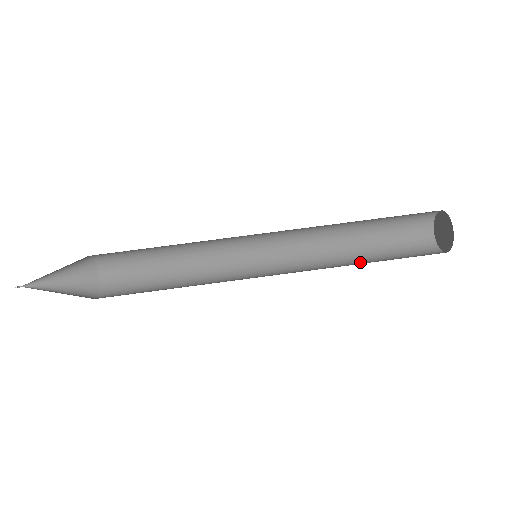
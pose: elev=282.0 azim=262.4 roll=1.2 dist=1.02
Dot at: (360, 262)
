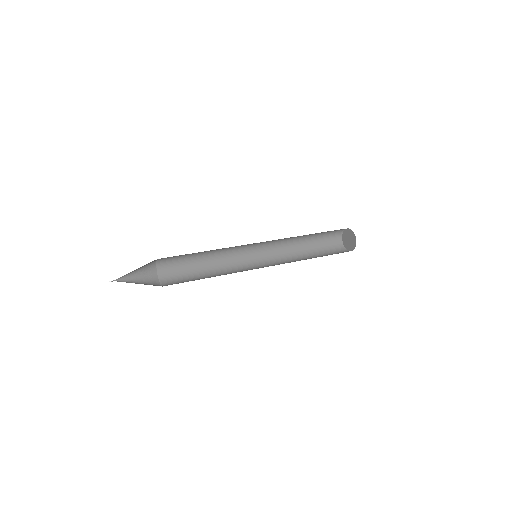
Dot at: (310, 258)
